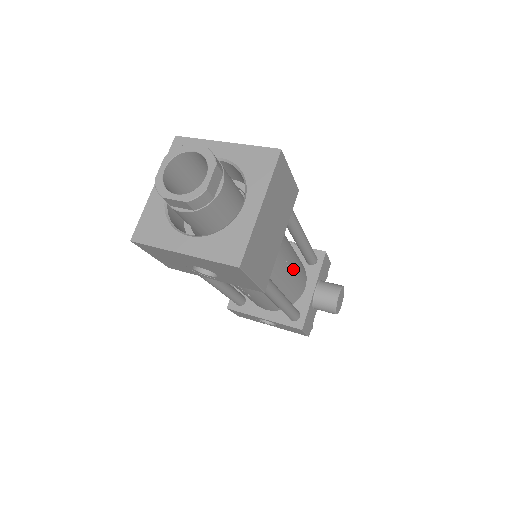
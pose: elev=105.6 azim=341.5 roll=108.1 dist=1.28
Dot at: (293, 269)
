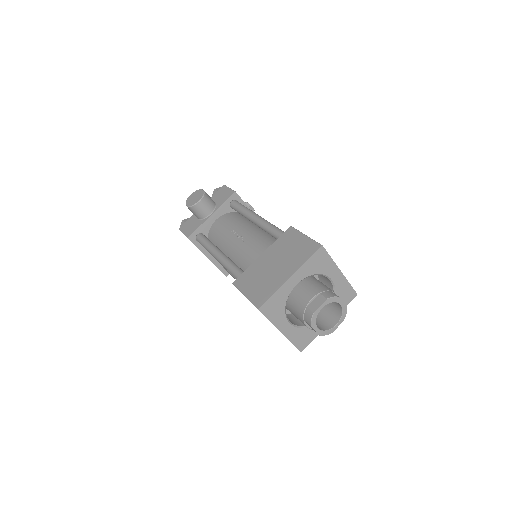
Dot at: occluded
